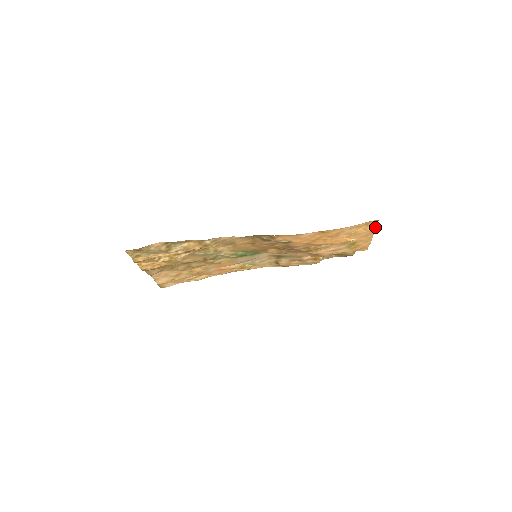
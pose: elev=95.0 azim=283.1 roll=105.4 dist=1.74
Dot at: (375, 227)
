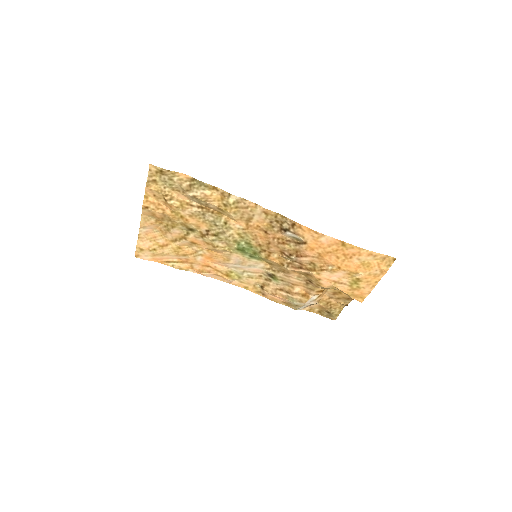
Dot at: (388, 268)
